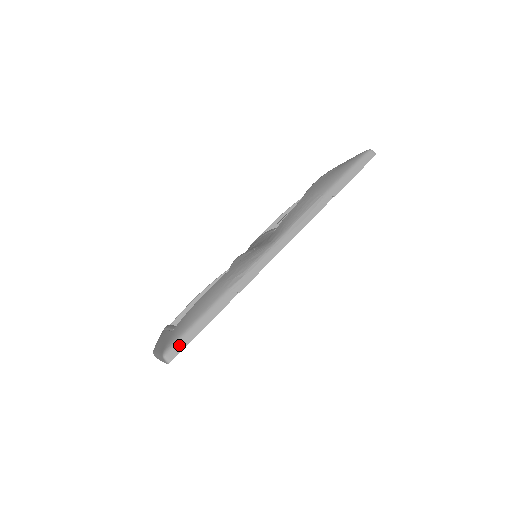
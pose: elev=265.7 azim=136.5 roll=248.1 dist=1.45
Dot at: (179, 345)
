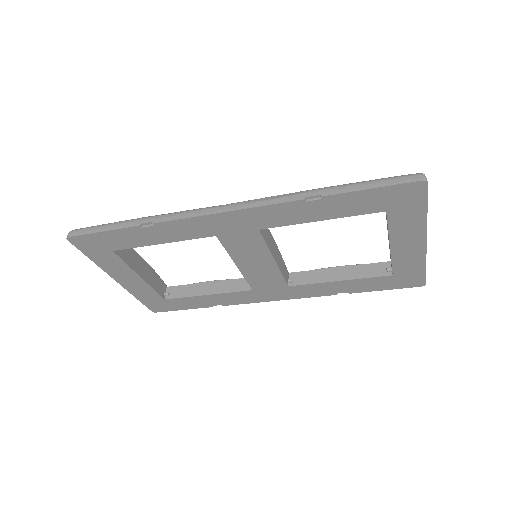
Dot at: (83, 230)
